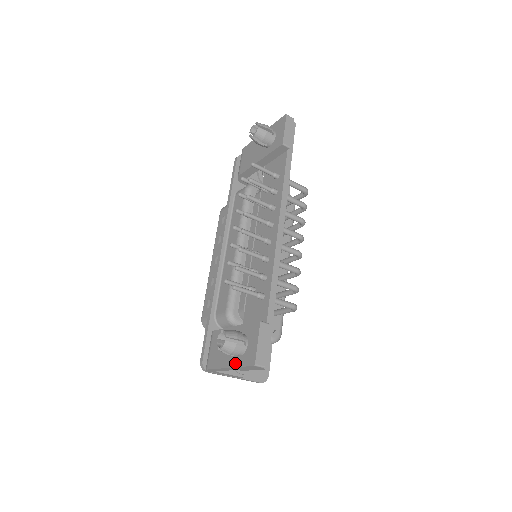
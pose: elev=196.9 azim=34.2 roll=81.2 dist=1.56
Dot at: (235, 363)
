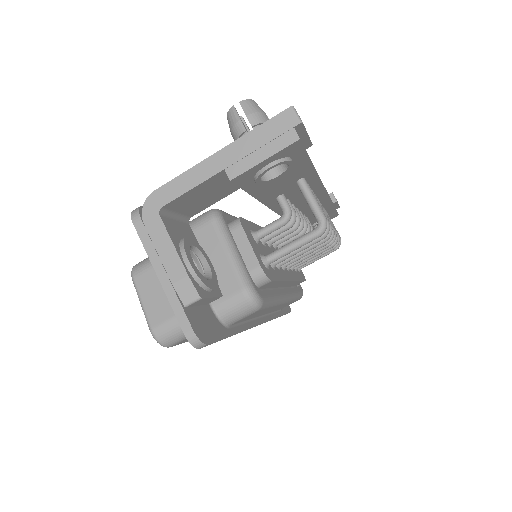
Dot at: (240, 140)
